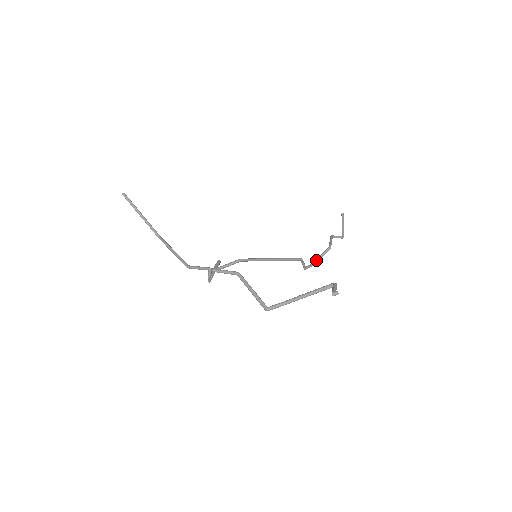
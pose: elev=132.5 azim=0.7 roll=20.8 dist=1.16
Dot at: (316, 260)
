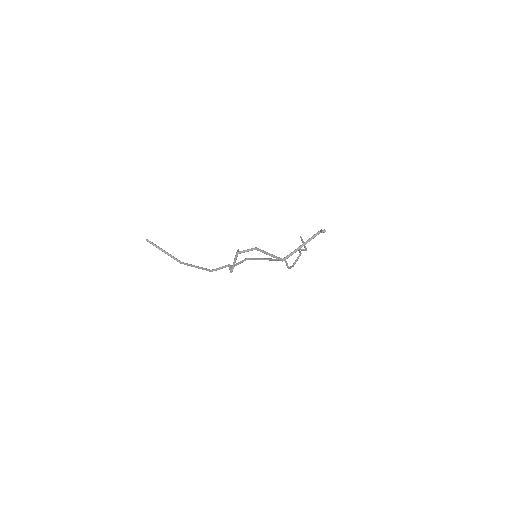
Dot at: (294, 263)
